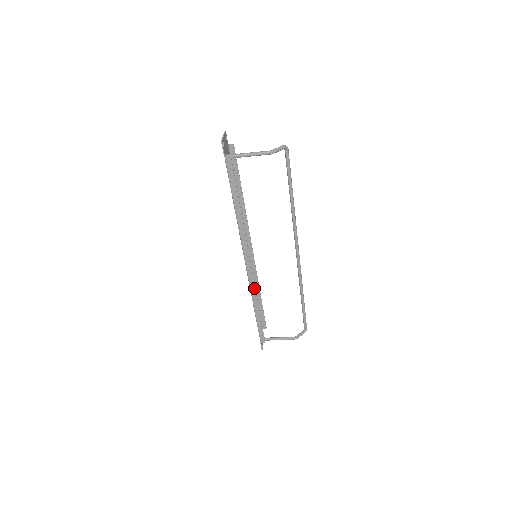
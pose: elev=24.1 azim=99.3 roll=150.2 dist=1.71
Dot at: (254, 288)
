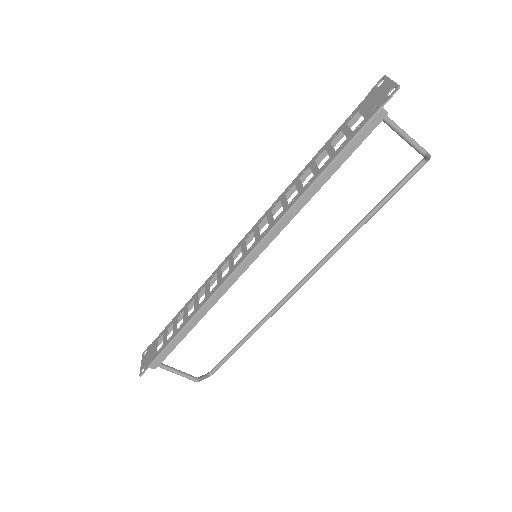
Dot at: (220, 296)
